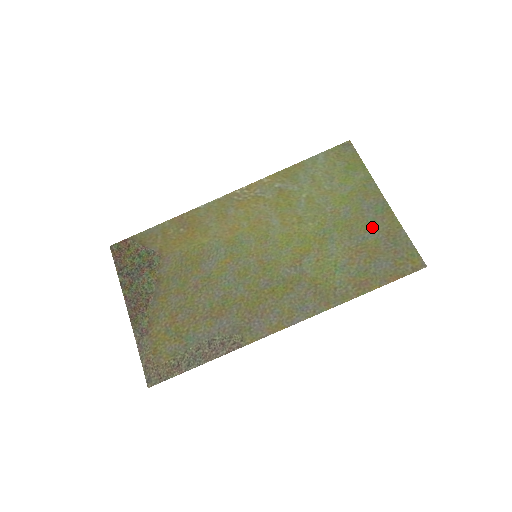
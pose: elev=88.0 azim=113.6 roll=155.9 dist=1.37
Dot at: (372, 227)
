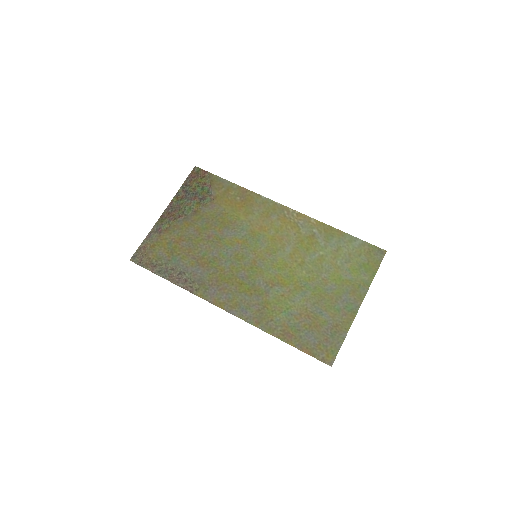
Dot at: (333, 312)
